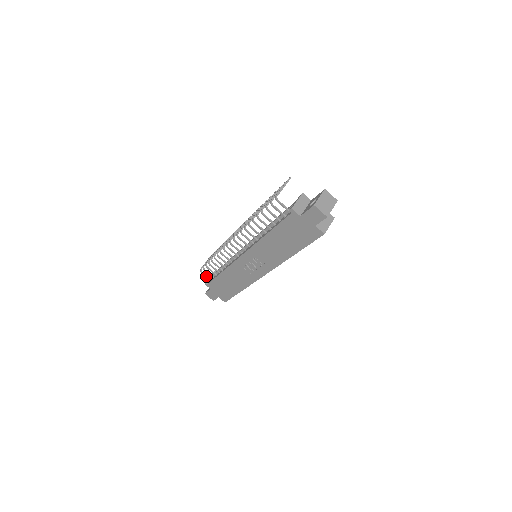
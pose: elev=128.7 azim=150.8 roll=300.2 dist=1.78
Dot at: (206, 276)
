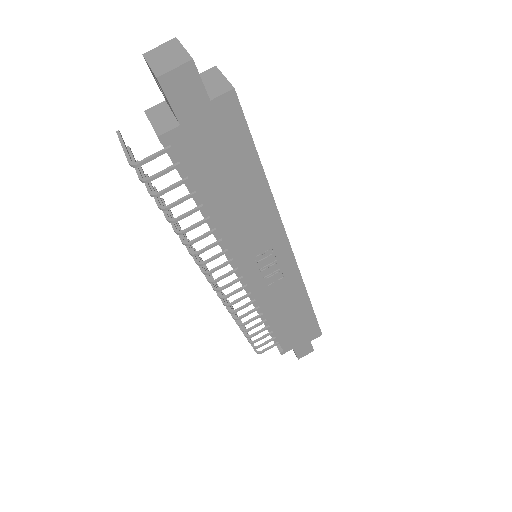
Dot at: (269, 348)
